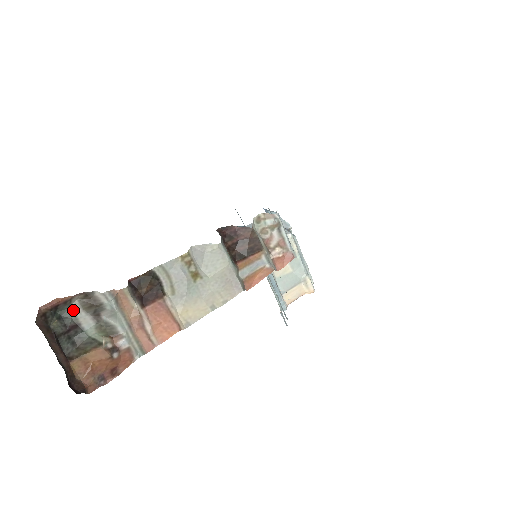
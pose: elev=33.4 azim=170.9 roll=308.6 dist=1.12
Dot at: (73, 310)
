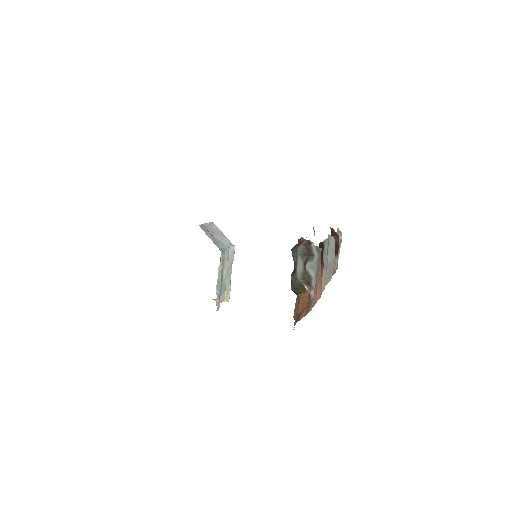
Dot at: (297, 252)
